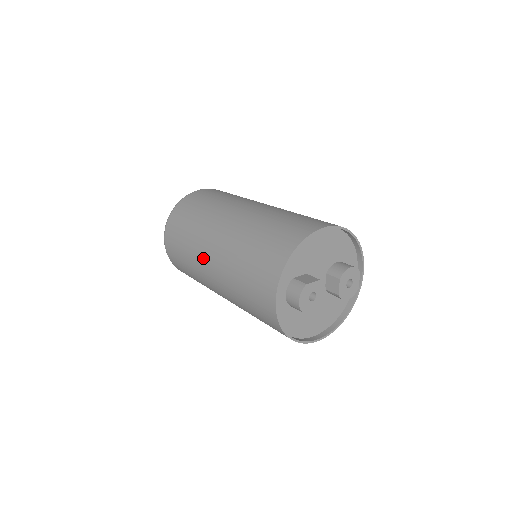
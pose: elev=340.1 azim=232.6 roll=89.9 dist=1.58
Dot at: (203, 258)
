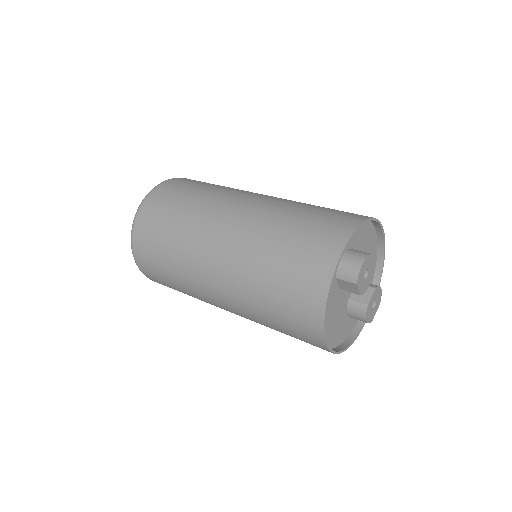
Dot at: (222, 209)
